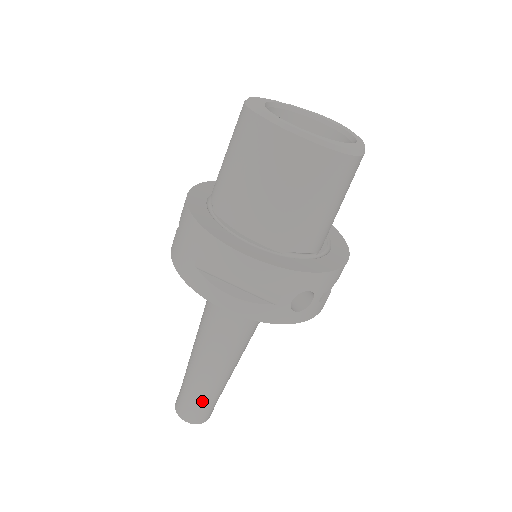
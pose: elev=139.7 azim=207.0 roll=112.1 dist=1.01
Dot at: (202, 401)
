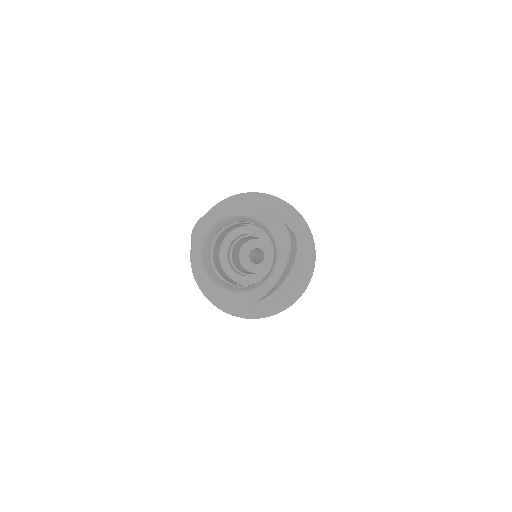
Dot at: occluded
